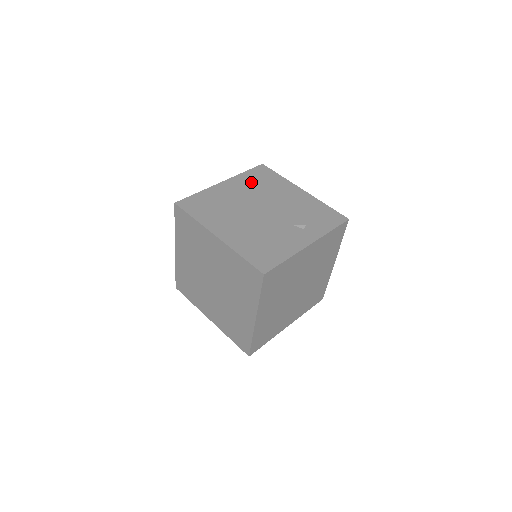
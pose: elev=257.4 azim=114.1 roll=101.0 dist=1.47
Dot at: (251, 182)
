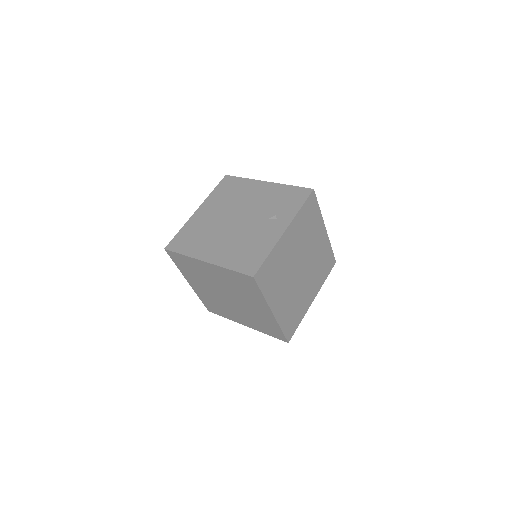
Dot at: (221, 197)
